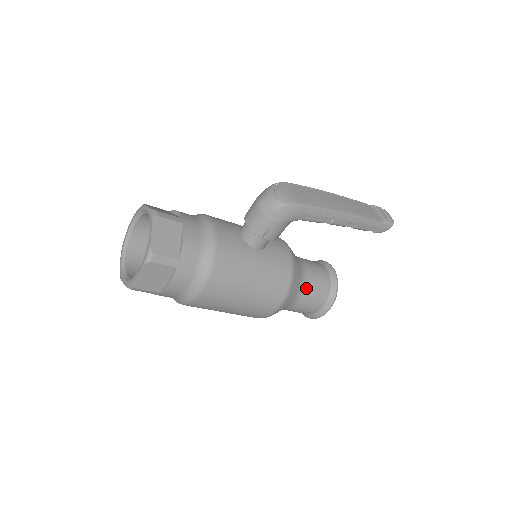
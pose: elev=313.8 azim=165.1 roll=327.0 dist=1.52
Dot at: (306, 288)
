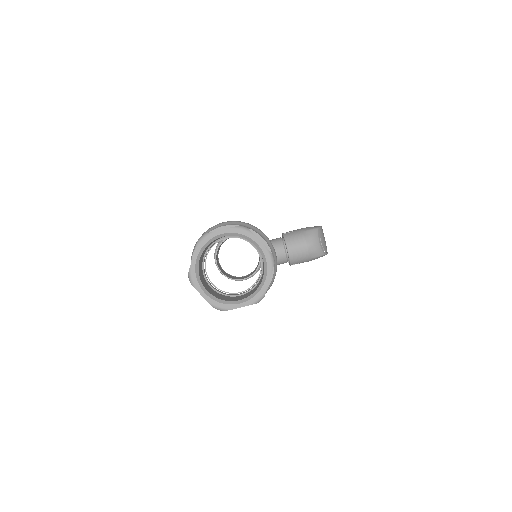
Dot at: occluded
